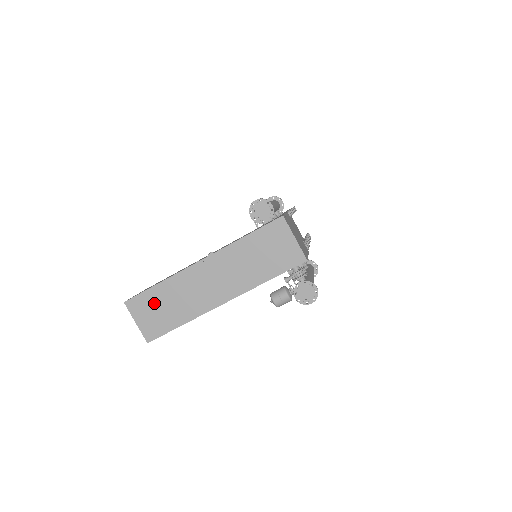
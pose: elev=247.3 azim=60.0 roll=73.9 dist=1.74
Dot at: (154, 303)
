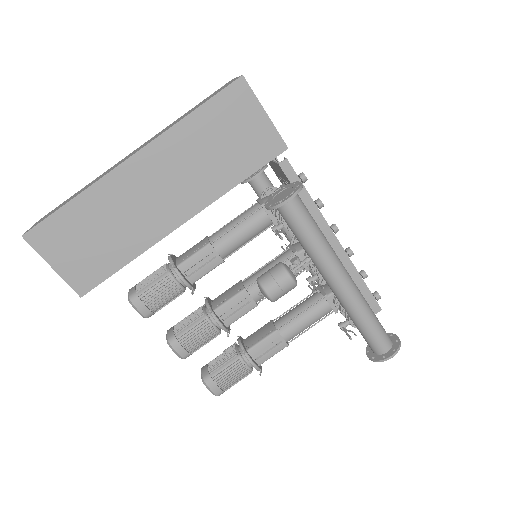
Dot at: occluded
